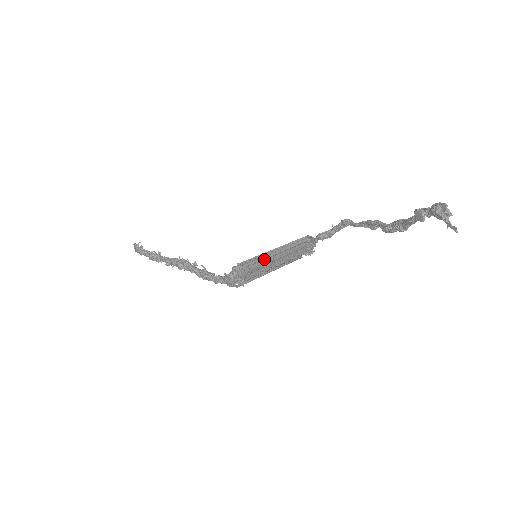
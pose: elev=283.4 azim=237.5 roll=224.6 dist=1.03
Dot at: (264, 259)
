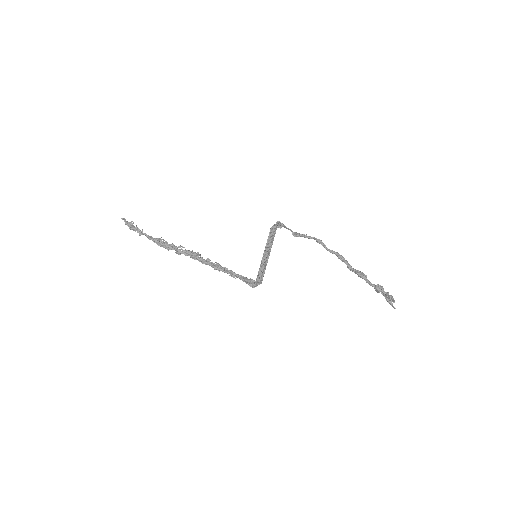
Dot at: (265, 263)
